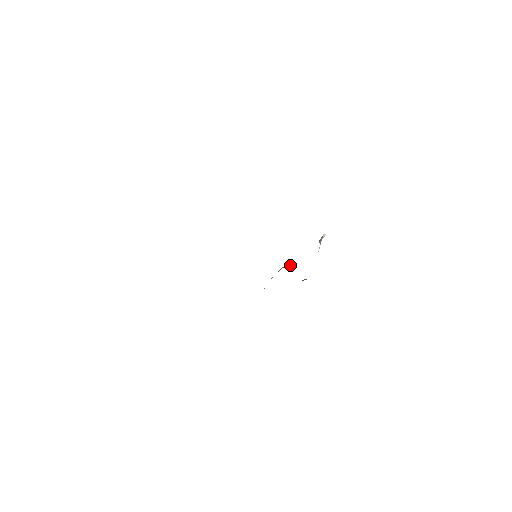
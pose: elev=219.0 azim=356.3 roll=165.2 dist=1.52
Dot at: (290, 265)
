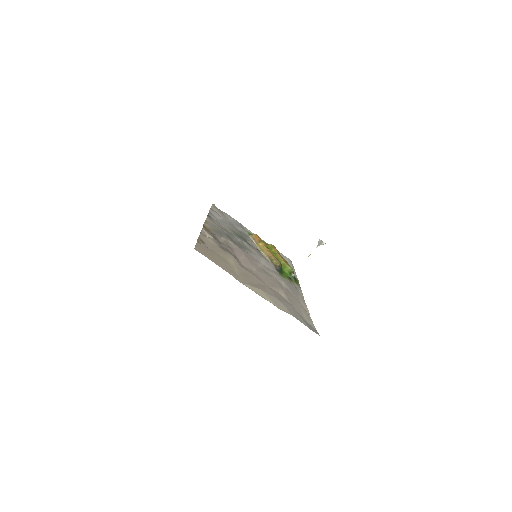
Dot at: (280, 266)
